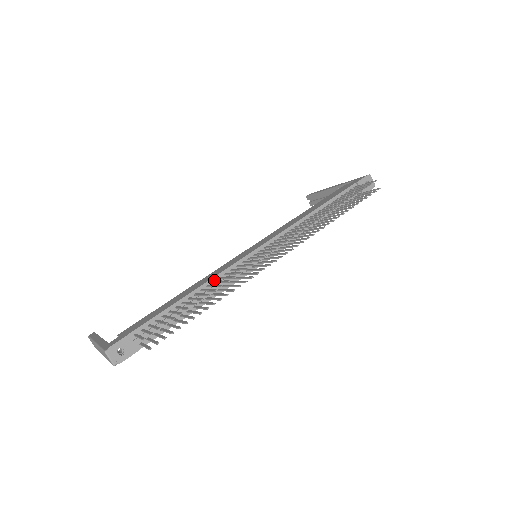
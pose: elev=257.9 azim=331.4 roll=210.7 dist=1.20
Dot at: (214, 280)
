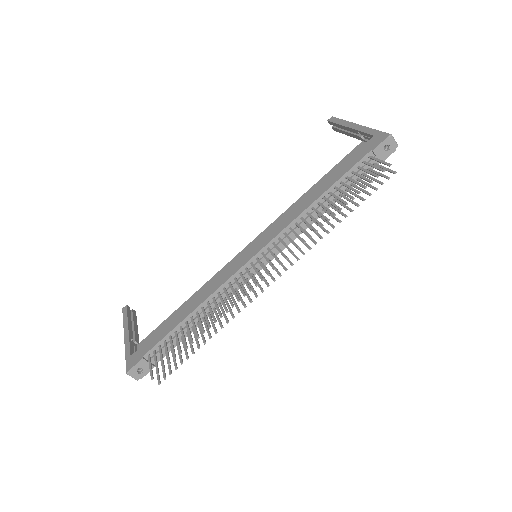
Dot at: (213, 296)
